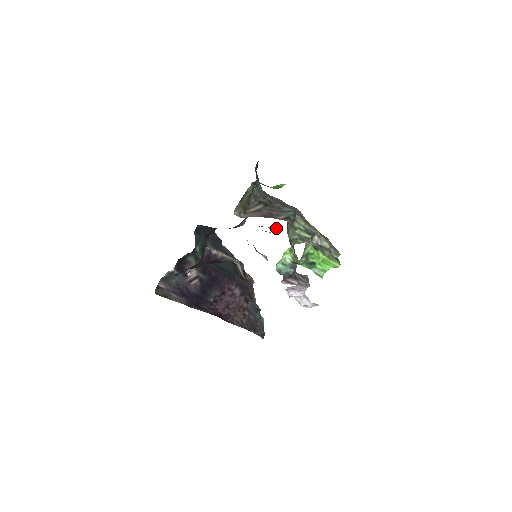
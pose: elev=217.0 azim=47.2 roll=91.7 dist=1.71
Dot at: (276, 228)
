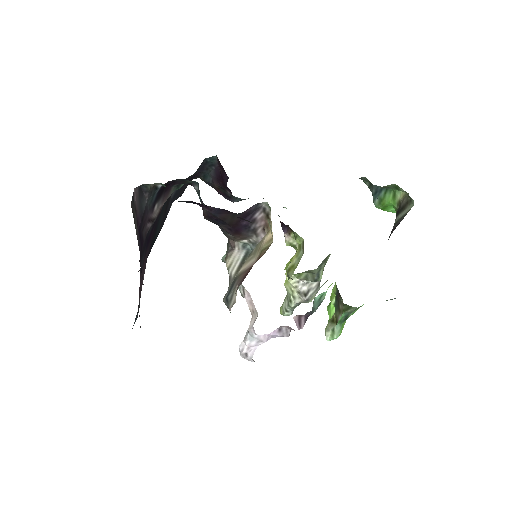
Dot at: occluded
